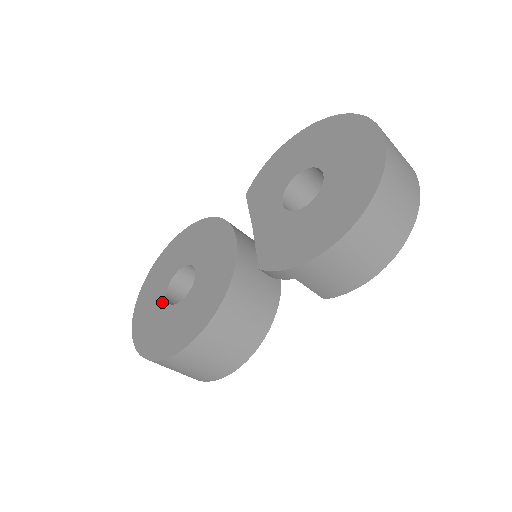
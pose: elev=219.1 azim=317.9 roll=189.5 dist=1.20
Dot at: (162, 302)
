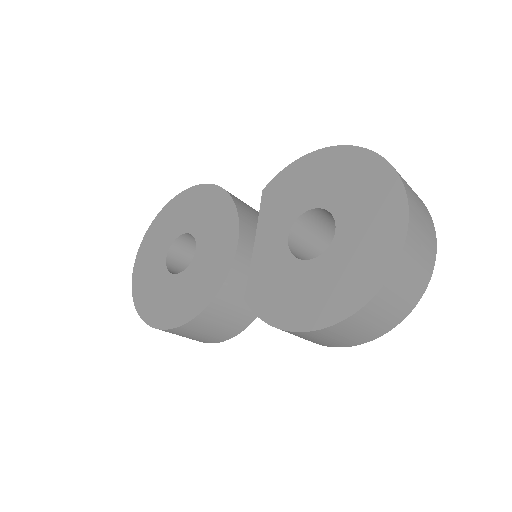
Dot at: (162, 260)
